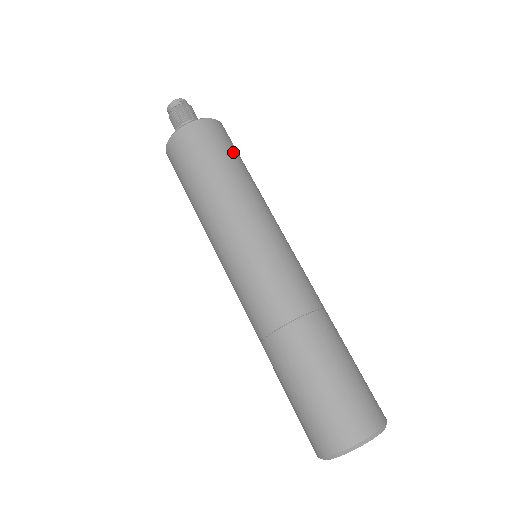
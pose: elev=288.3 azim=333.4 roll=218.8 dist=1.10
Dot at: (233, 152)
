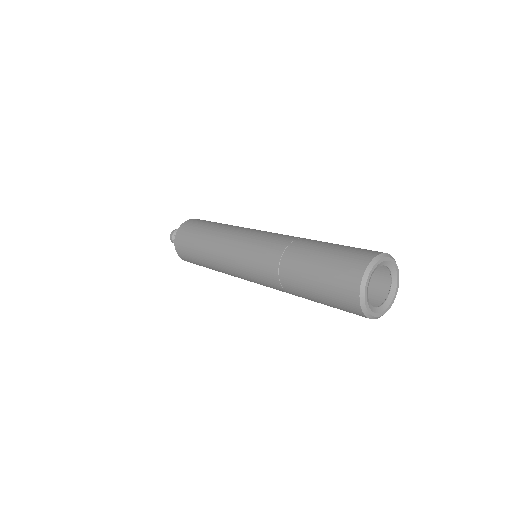
Dot at: occluded
